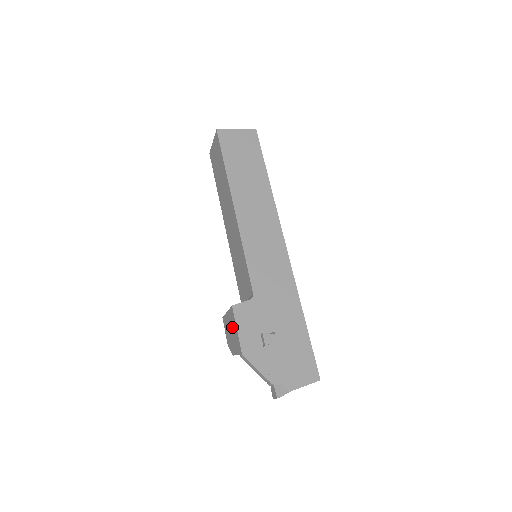
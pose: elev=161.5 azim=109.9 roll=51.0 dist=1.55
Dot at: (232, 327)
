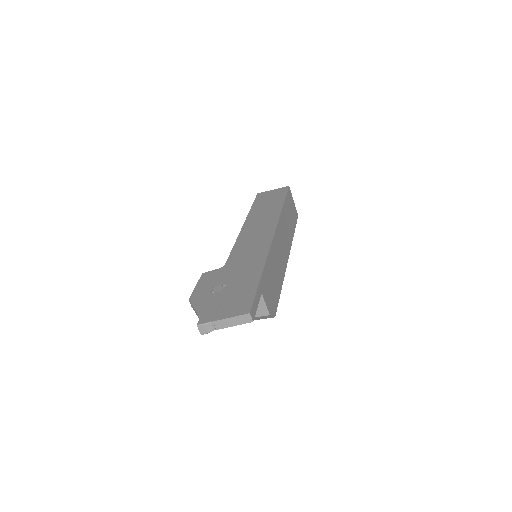
Dot at: occluded
